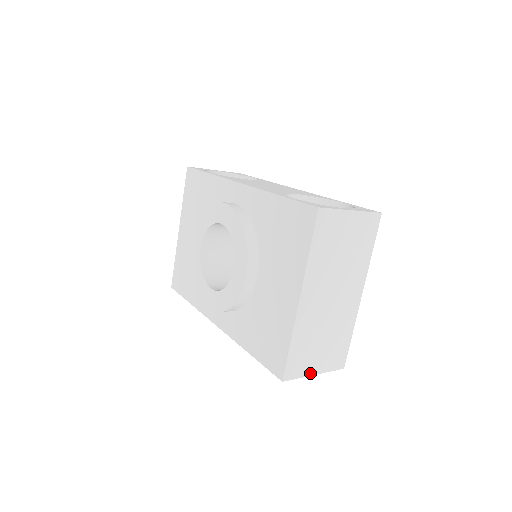
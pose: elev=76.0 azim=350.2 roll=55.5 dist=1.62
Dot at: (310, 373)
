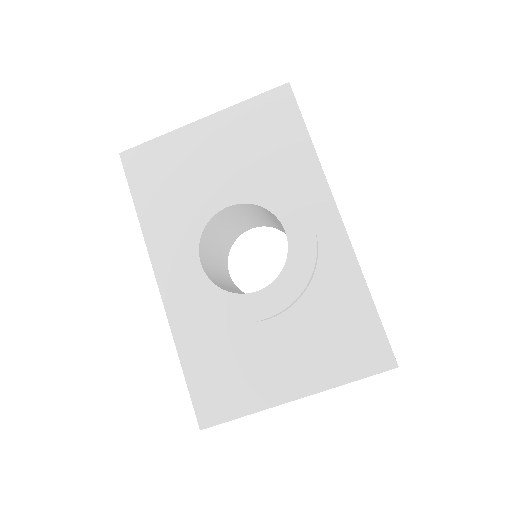
Dot at: occluded
